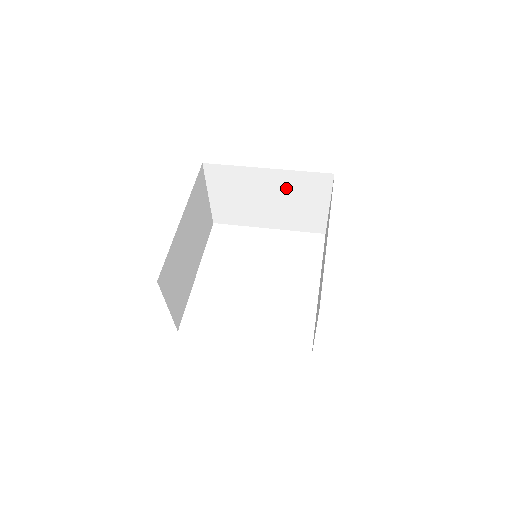
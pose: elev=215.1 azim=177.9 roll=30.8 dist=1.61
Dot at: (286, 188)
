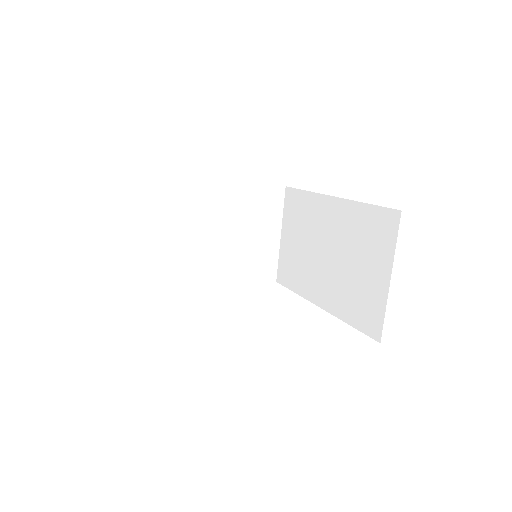
Dot at: (239, 213)
